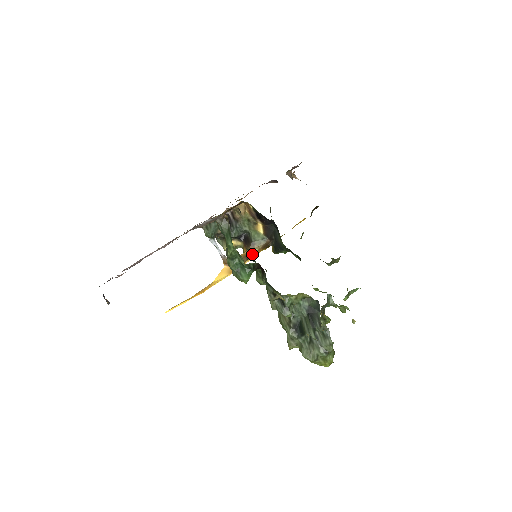
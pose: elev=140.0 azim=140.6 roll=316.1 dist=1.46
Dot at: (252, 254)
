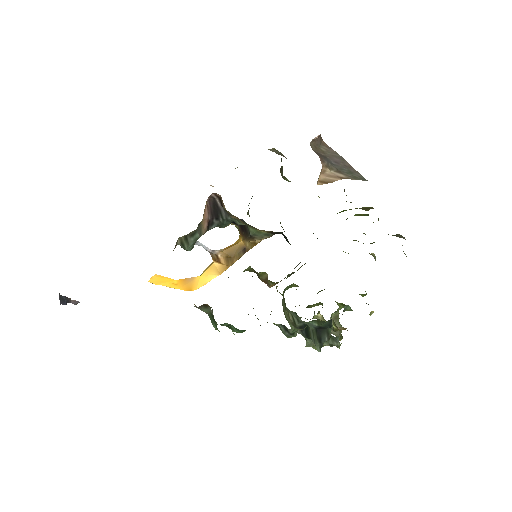
Dot at: (251, 246)
